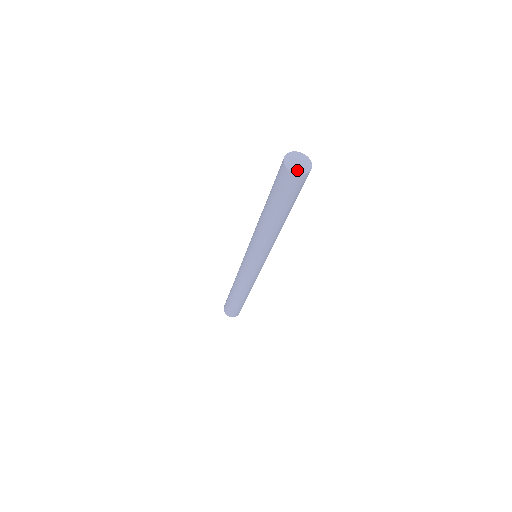
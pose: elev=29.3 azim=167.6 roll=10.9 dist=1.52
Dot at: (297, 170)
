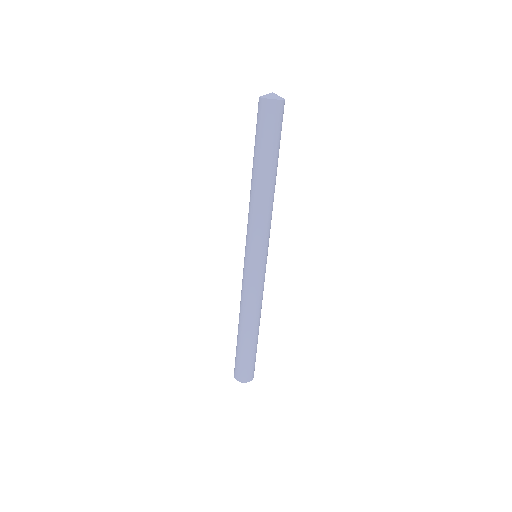
Dot at: (273, 97)
